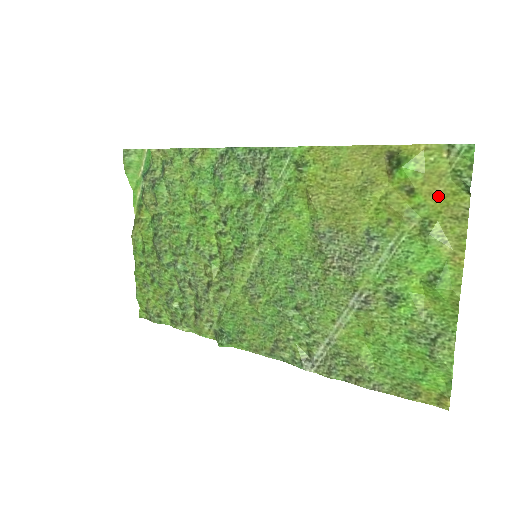
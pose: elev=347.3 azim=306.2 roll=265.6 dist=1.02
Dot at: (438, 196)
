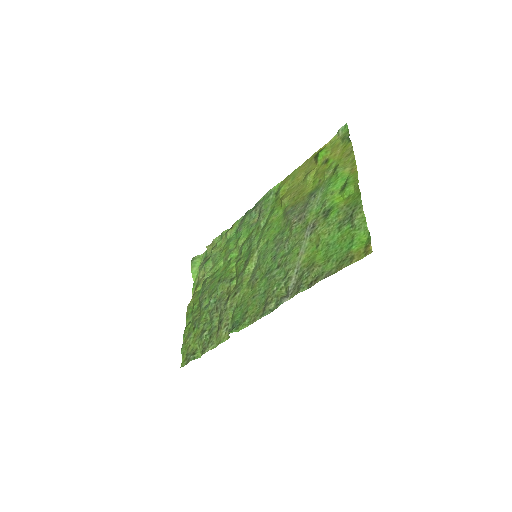
Dot at: (339, 154)
